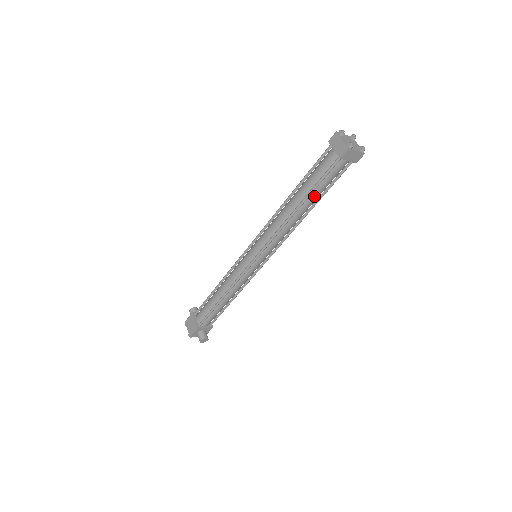
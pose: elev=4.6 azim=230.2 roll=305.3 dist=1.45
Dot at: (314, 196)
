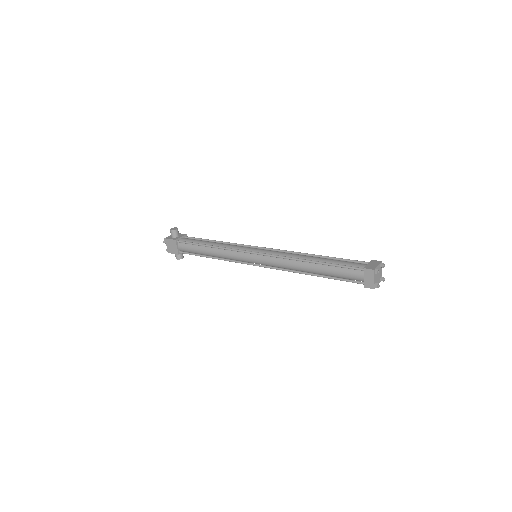
Dot at: (328, 275)
